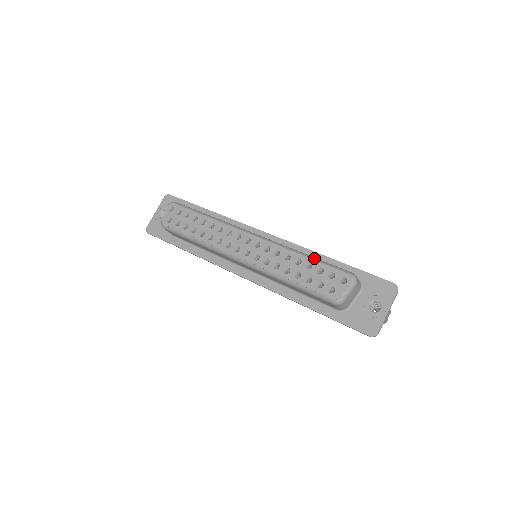
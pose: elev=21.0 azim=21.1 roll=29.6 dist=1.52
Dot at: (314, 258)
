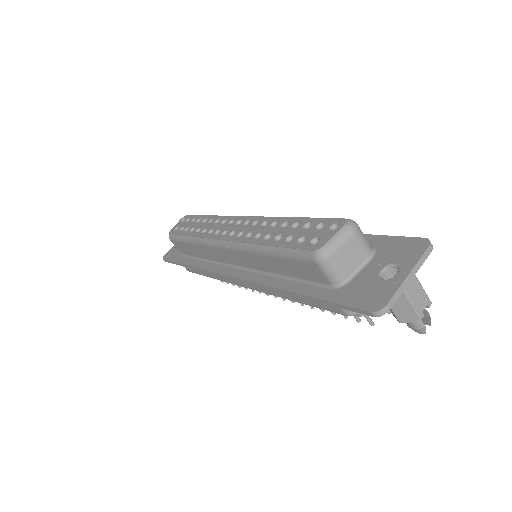
Dot at: (306, 217)
